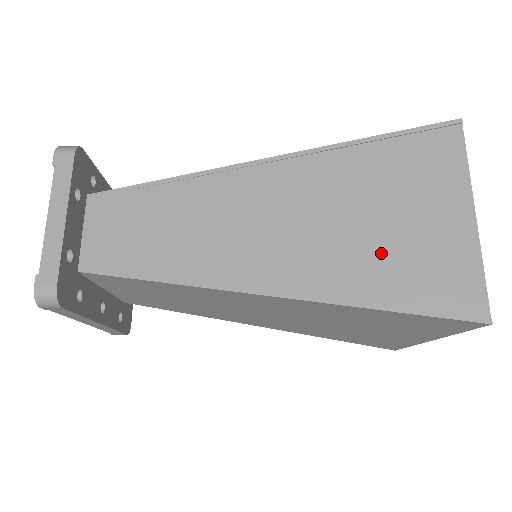
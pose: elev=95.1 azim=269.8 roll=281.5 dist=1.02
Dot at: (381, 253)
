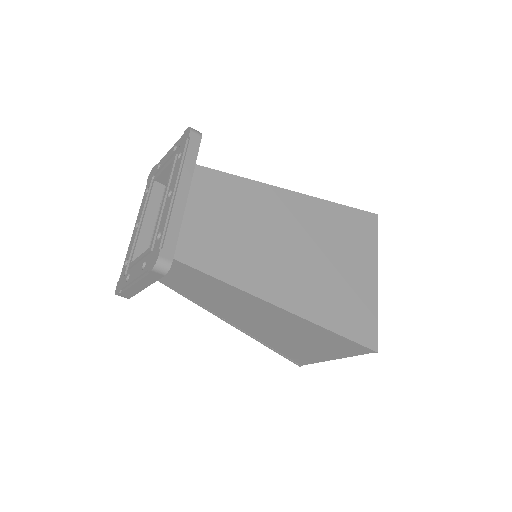
Dot at: (288, 344)
